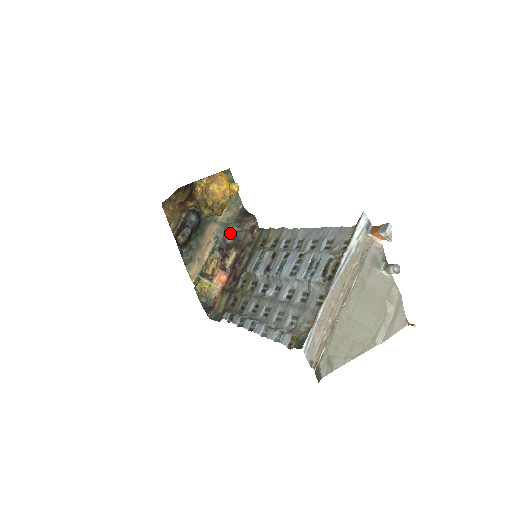
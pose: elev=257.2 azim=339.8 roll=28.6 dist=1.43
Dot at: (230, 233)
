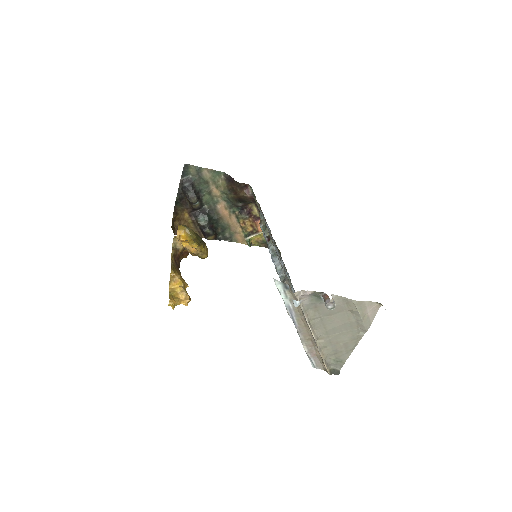
Dot at: (235, 202)
